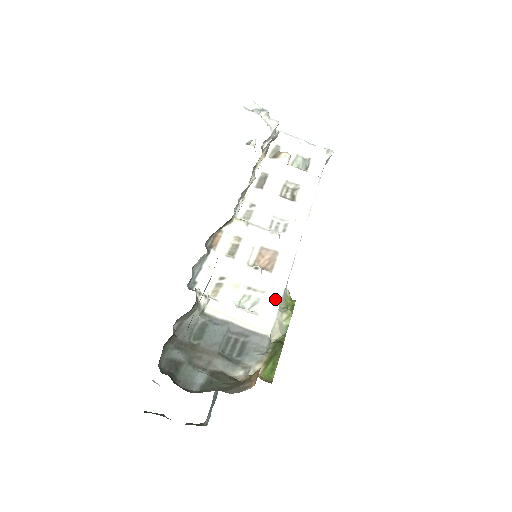
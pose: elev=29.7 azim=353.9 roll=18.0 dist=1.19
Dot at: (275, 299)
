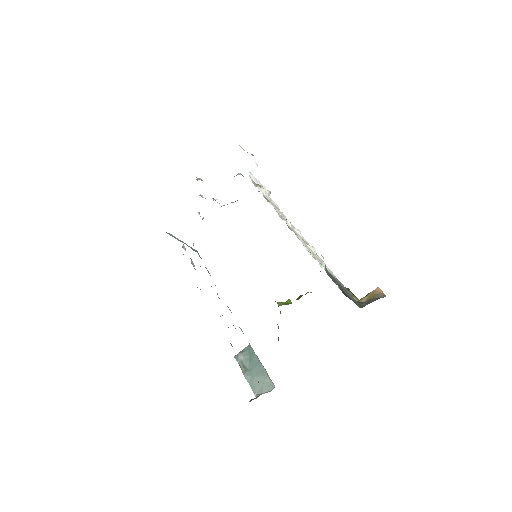
Dot at: (326, 266)
